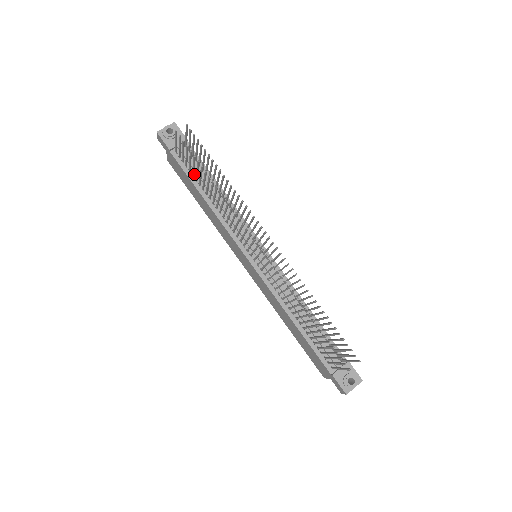
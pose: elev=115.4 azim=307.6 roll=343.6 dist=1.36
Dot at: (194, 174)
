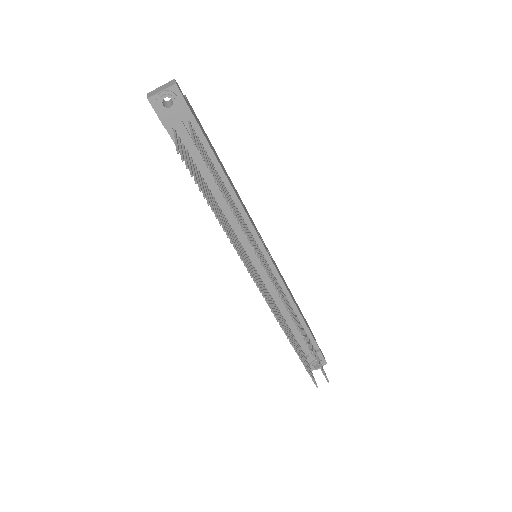
Dot at: (196, 163)
